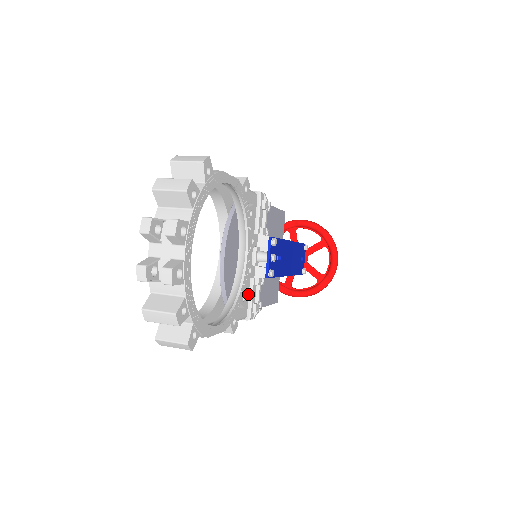
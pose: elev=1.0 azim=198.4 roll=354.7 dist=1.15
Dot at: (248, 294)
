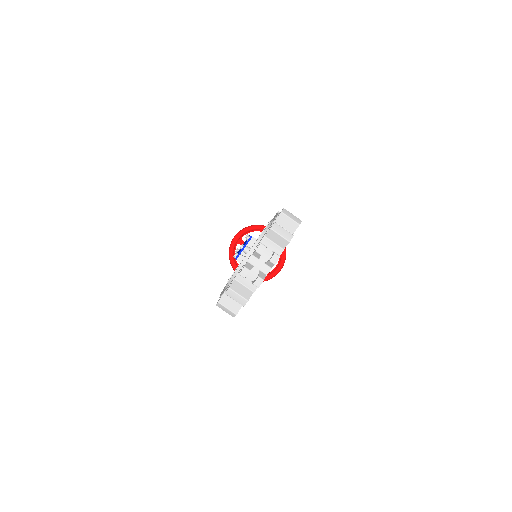
Dot at: occluded
